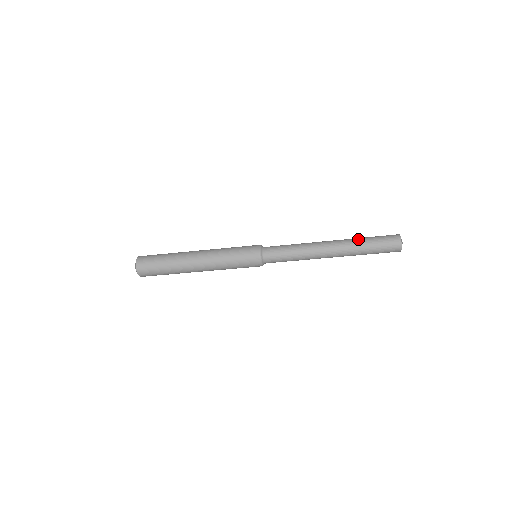
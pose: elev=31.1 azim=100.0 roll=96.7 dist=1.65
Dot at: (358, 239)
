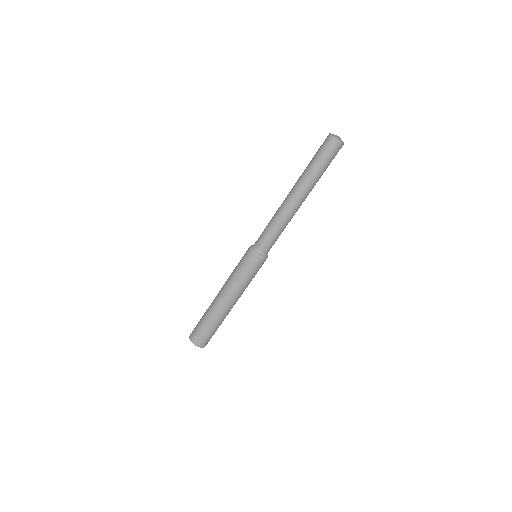
Dot at: occluded
